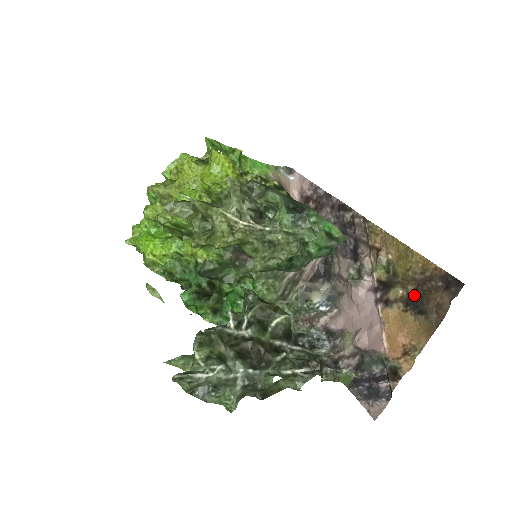
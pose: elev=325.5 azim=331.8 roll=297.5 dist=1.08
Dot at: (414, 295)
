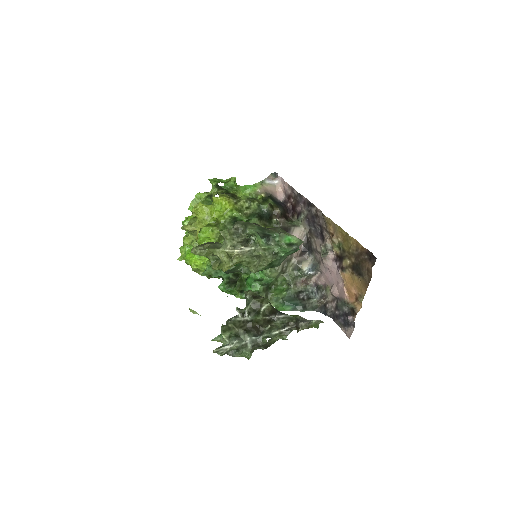
Dot at: (355, 264)
